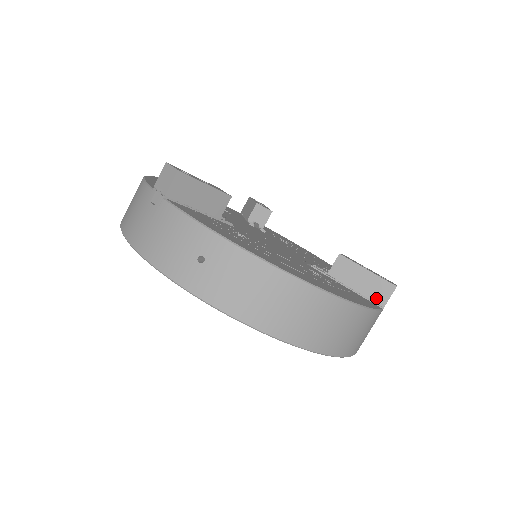
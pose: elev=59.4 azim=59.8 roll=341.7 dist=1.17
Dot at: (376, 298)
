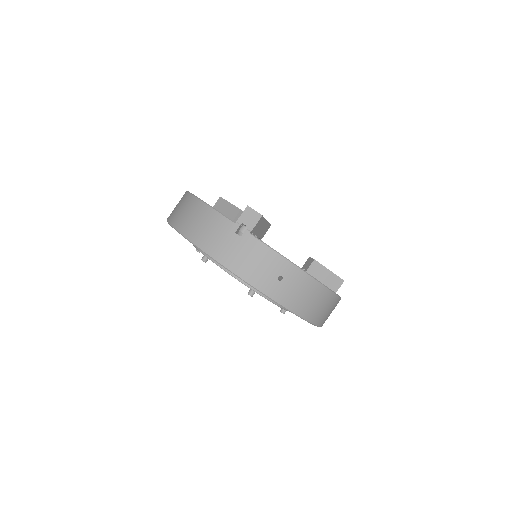
Dot at: (332, 287)
